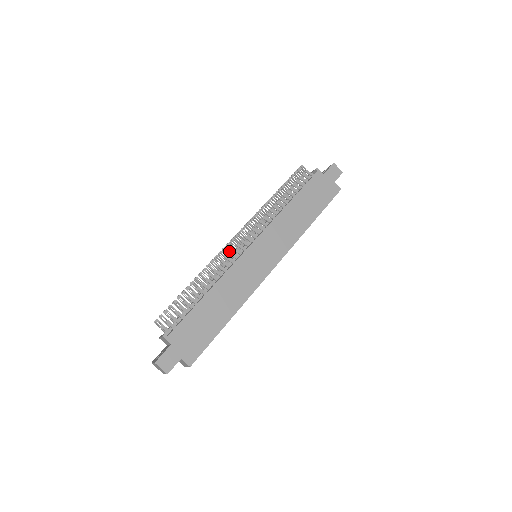
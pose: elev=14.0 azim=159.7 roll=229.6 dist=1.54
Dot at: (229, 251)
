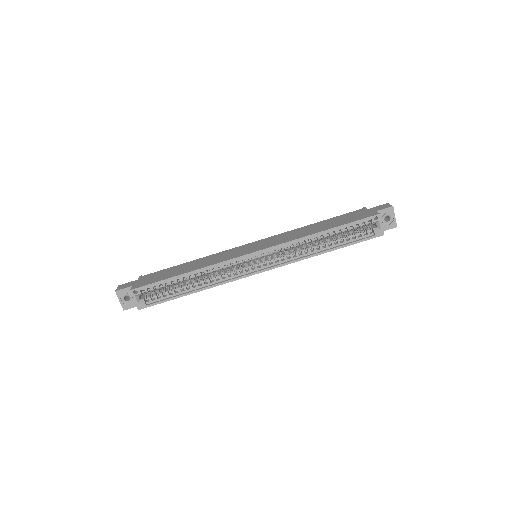
Dot at: occluded
